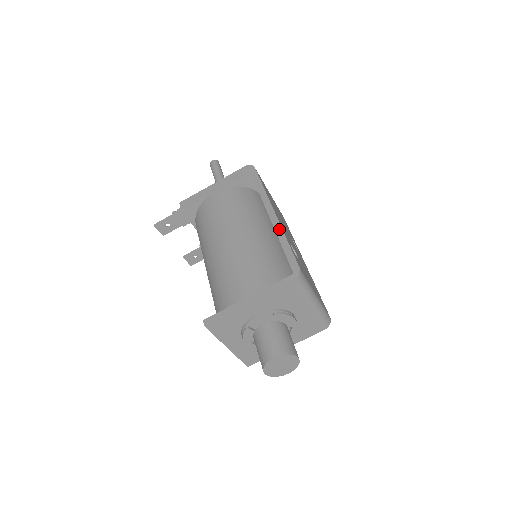
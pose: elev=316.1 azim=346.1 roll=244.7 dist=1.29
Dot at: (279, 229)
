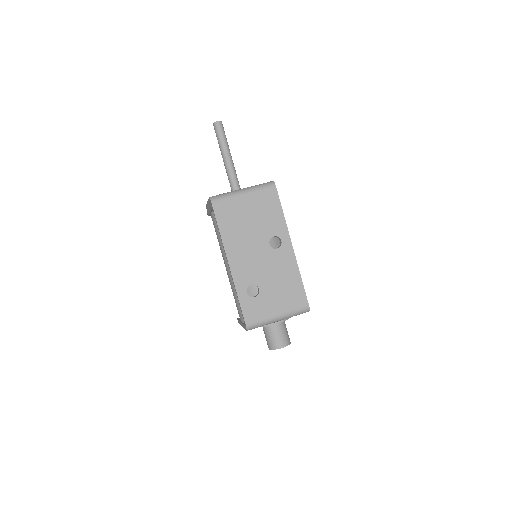
Dot at: (234, 284)
